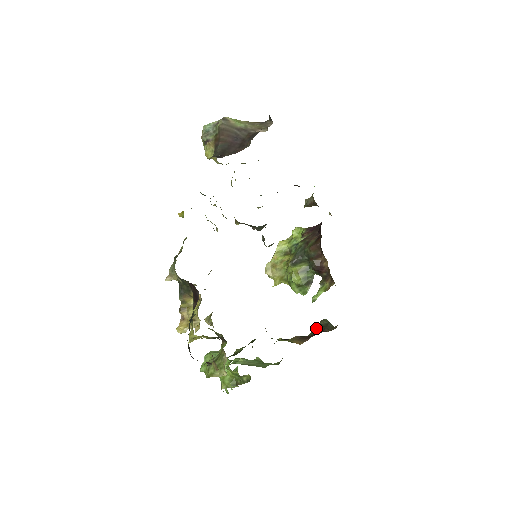
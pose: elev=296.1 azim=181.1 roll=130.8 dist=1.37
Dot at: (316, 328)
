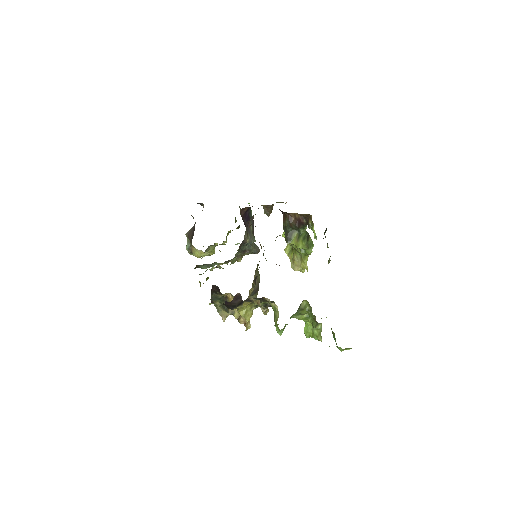
Dot at: occluded
